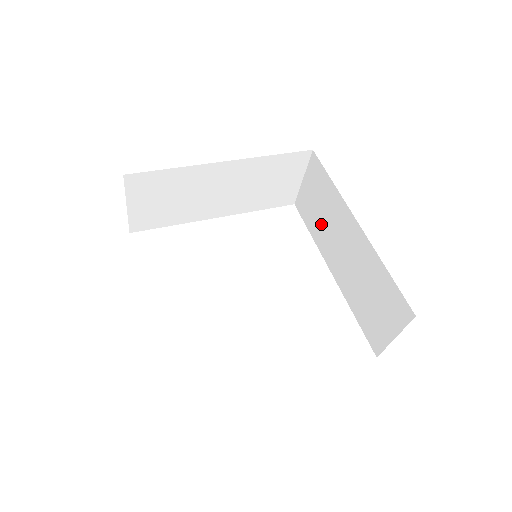
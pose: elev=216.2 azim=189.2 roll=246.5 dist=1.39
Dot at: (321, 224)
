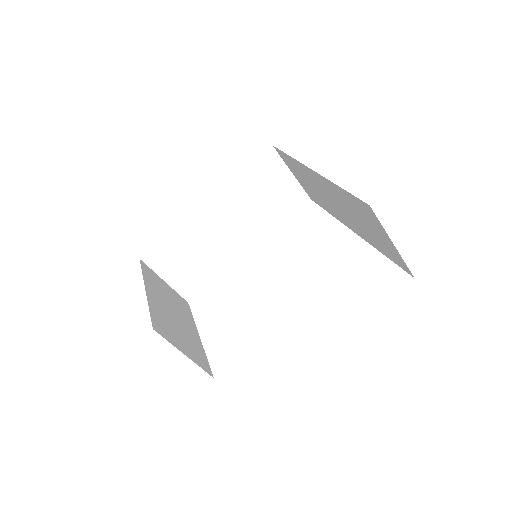
Dot at: (319, 197)
